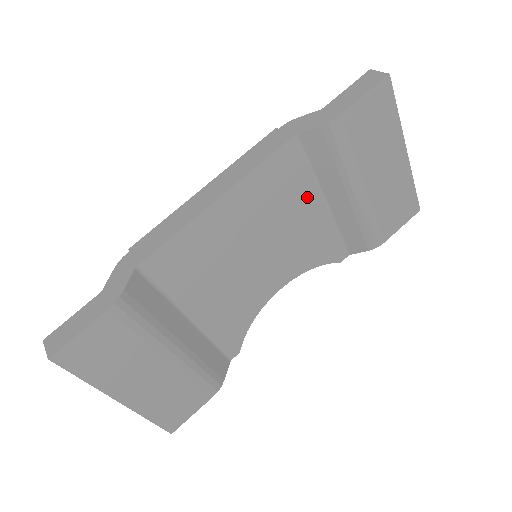
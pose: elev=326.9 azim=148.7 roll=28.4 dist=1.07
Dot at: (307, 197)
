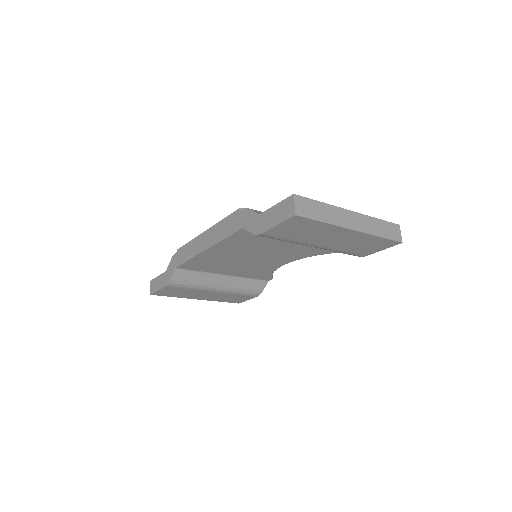
Dot at: (277, 241)
